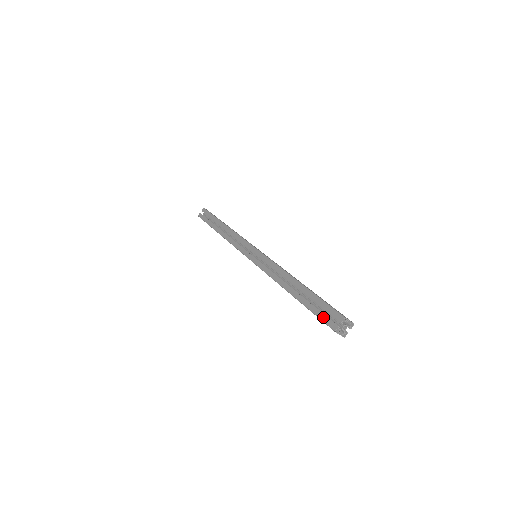
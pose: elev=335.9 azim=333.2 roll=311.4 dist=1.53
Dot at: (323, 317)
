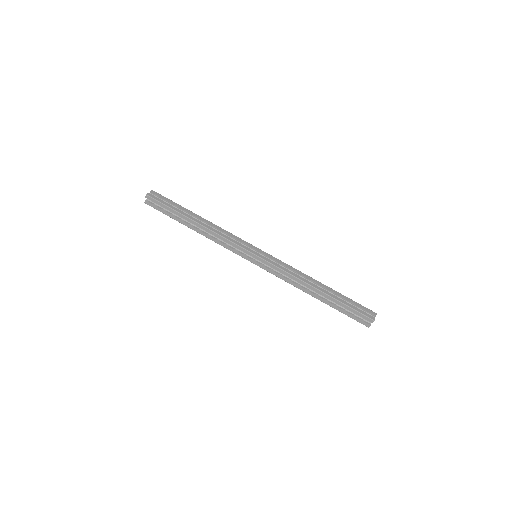
Dot at: (356, 319)
